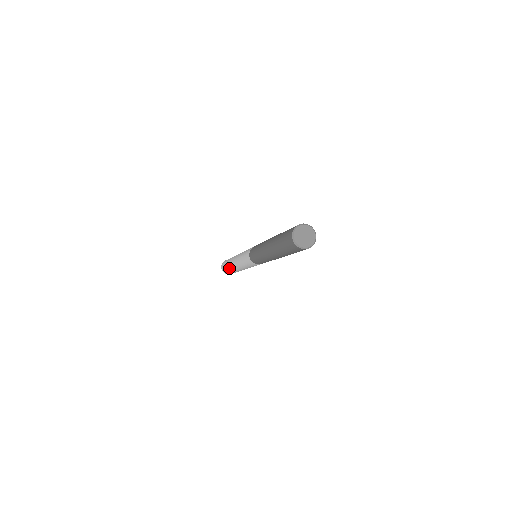
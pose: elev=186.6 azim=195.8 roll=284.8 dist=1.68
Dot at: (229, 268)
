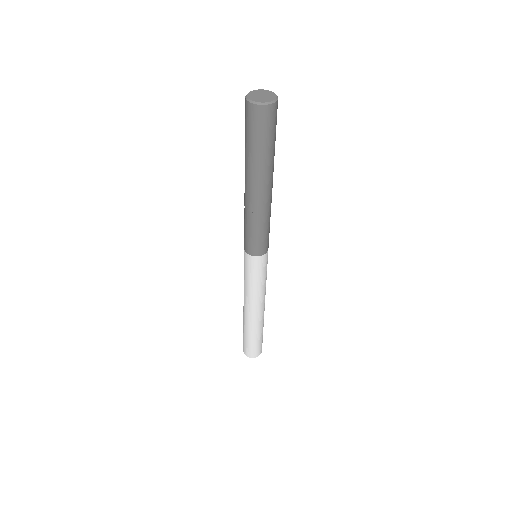
Dot at: occluded
